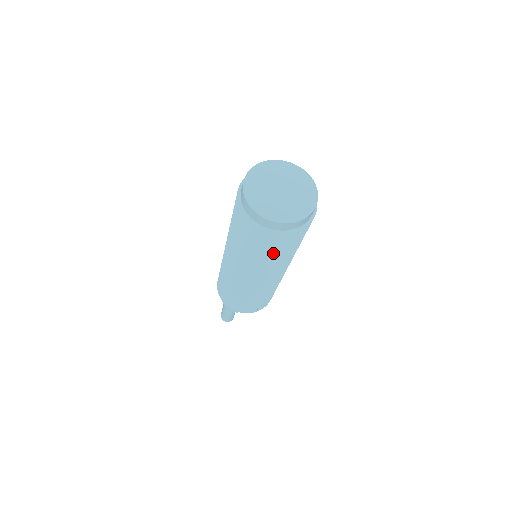
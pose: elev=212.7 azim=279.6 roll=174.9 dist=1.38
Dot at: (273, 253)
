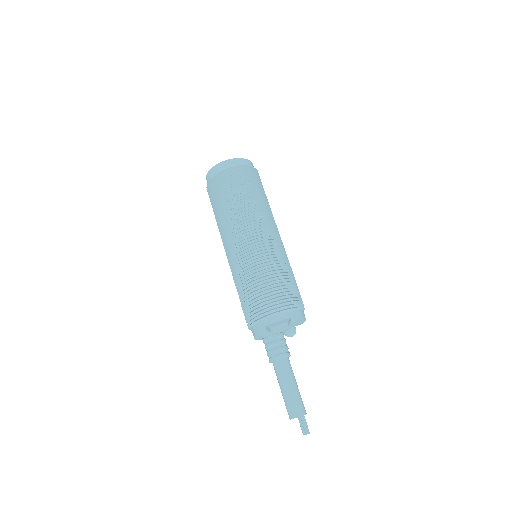
Dot at: (231, 194)
